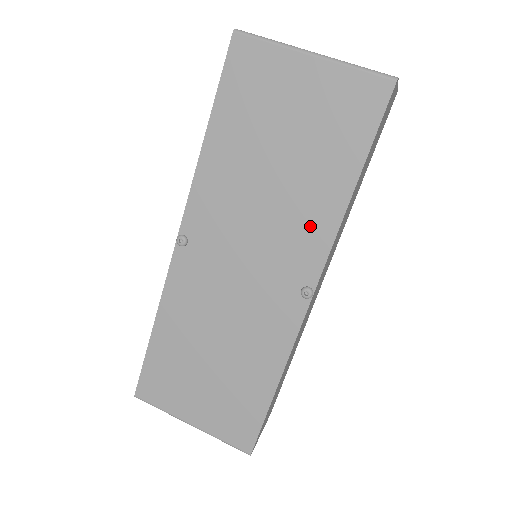
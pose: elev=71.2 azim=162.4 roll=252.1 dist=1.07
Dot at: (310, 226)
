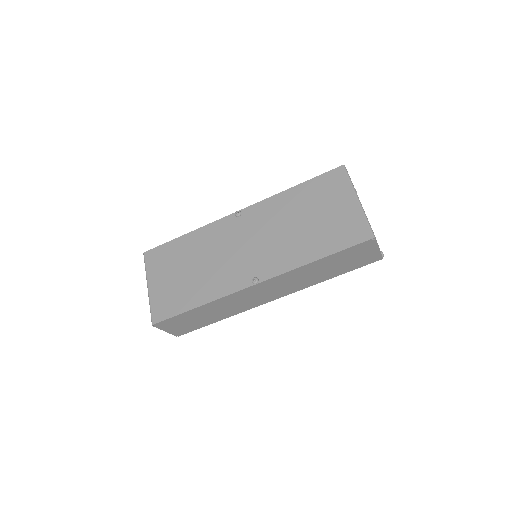
Dot at: (286, 257)
